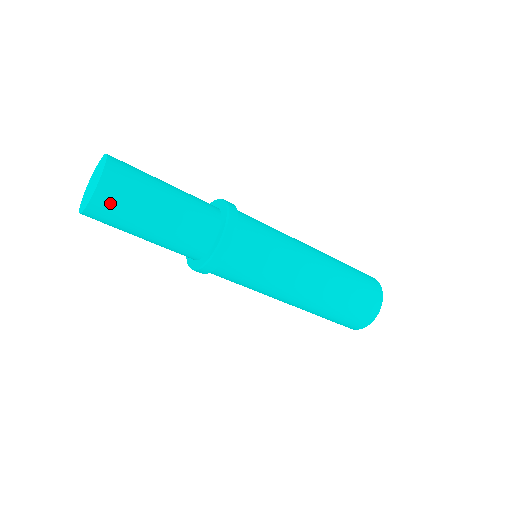
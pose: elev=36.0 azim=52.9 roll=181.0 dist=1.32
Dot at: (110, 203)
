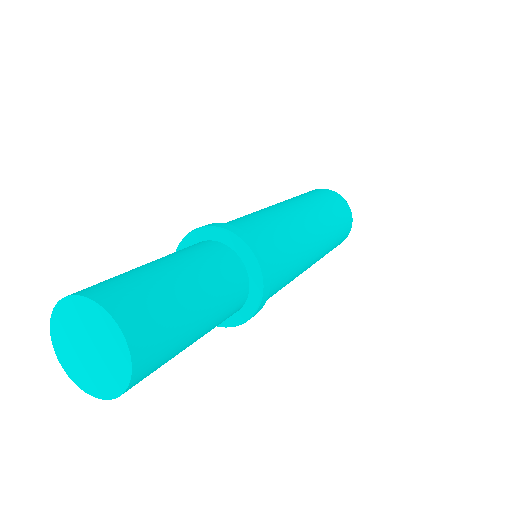
Dot at: occluded
